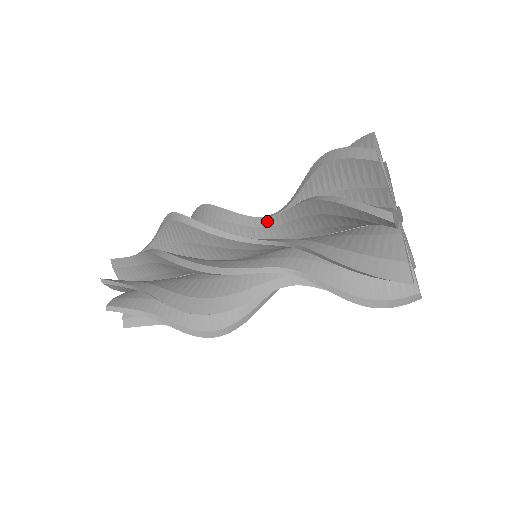
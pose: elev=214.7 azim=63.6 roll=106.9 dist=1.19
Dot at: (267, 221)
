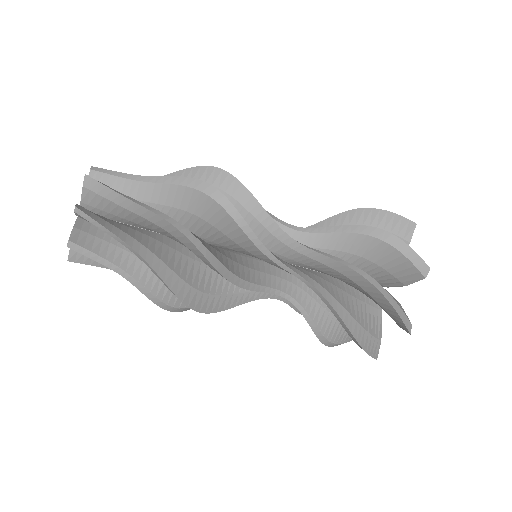
Dot at: (297, 246)
